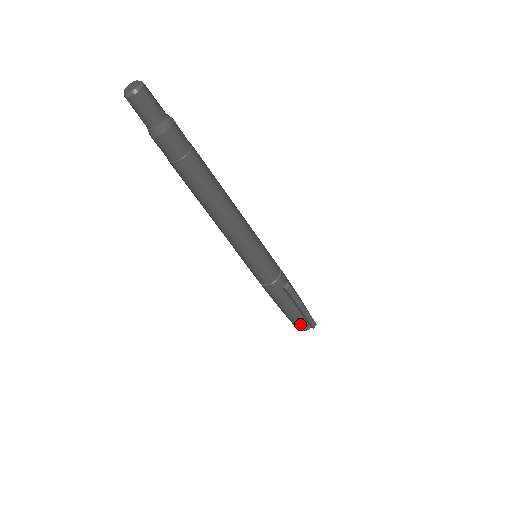
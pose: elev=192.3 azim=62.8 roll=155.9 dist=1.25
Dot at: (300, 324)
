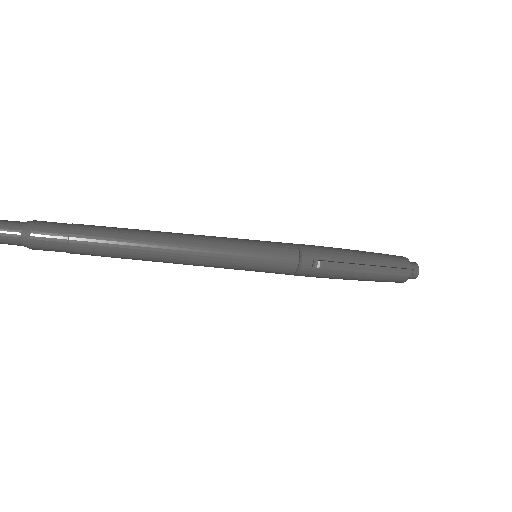
Dot at: (394, 279)
